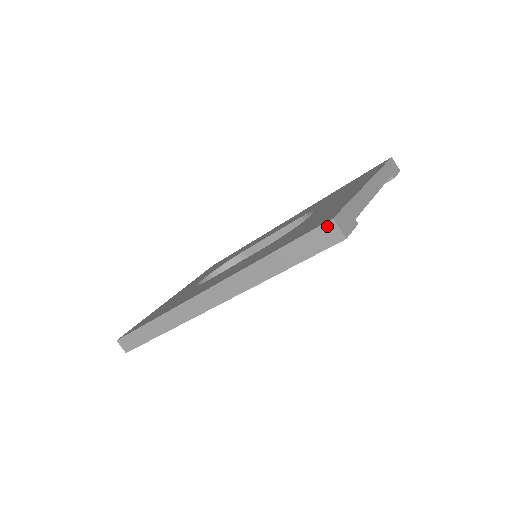
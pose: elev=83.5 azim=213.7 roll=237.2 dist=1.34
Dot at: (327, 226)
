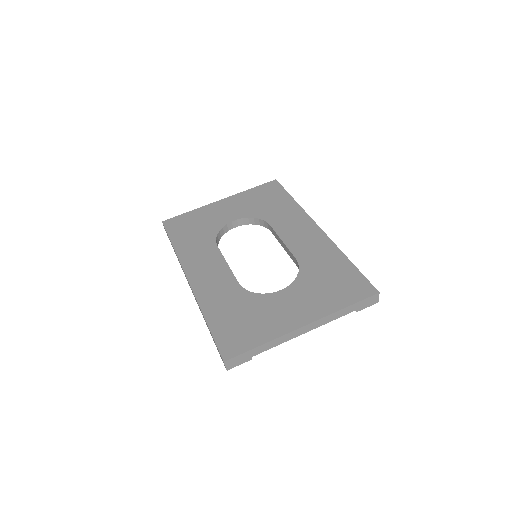
Dot at: (222, 359)
